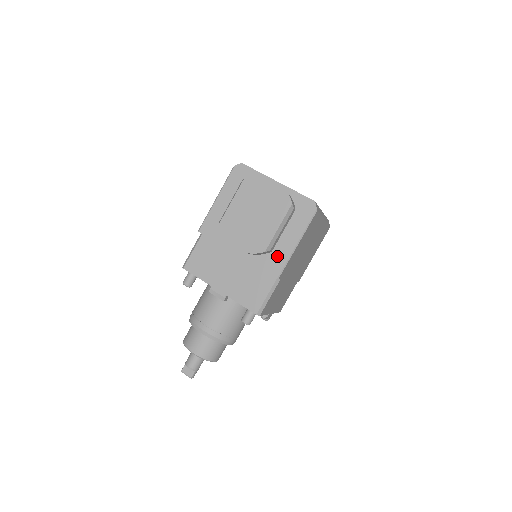
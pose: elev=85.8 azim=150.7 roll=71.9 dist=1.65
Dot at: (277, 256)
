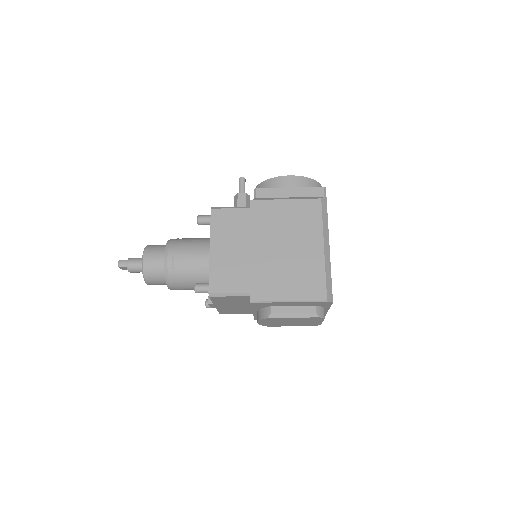
Dot at: occluded
